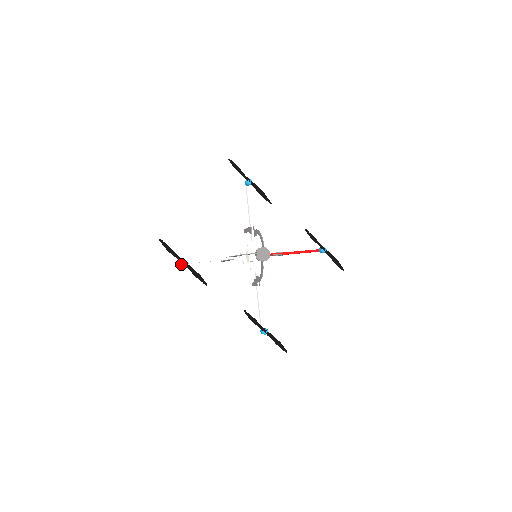
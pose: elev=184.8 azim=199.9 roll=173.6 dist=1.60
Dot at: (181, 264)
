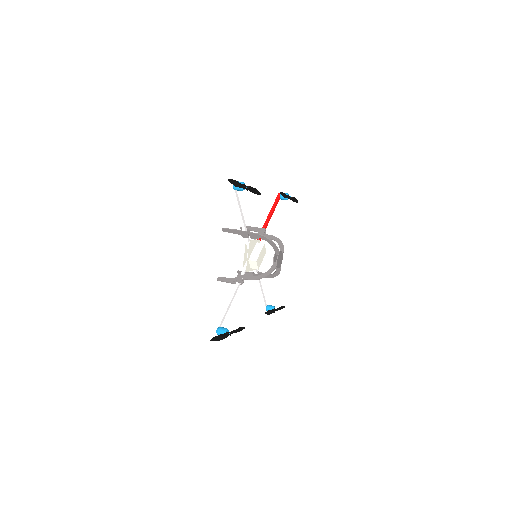
Dot at: (227, 336)
